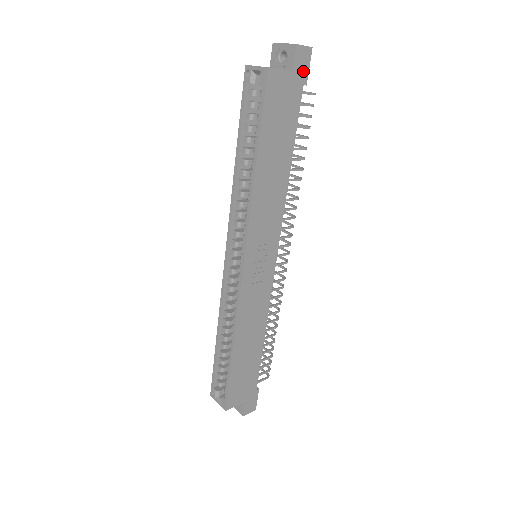
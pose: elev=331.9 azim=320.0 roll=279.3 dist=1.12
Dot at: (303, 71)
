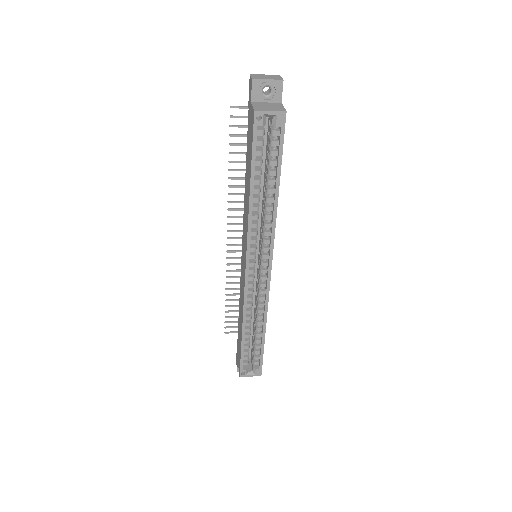
Dot at: occluded
